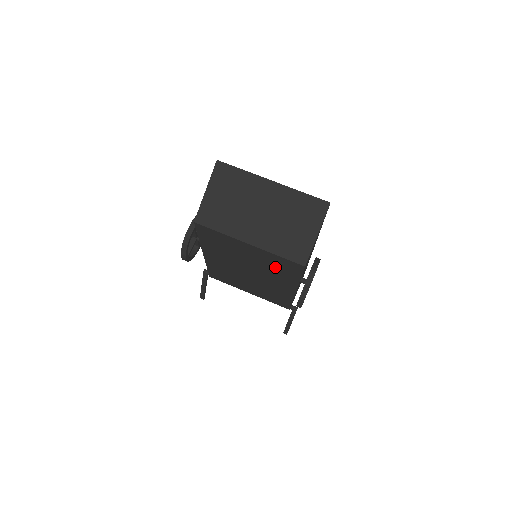
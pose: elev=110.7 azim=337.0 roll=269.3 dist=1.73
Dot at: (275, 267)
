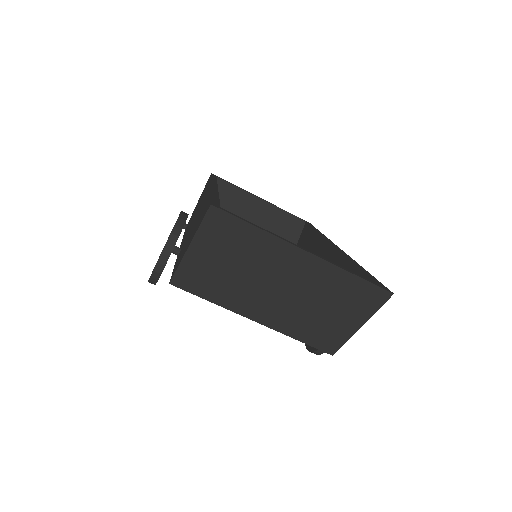
Dot at: occluded
